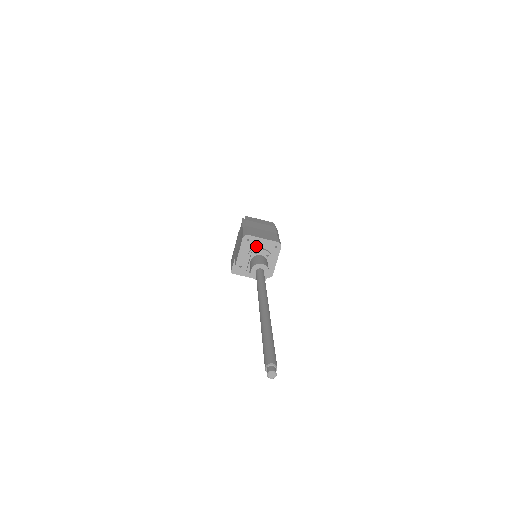
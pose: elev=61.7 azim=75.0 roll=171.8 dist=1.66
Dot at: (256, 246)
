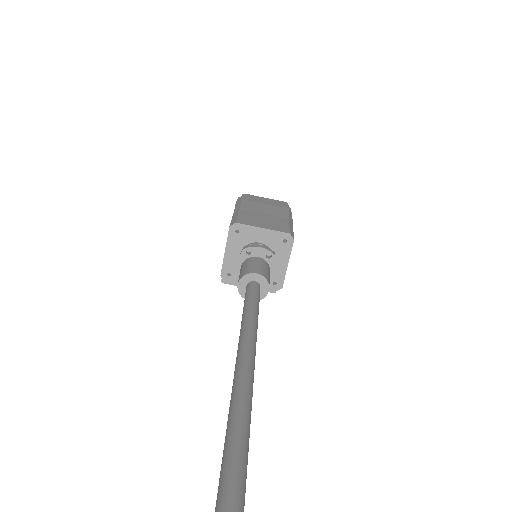
Dot at: (252, 241)
